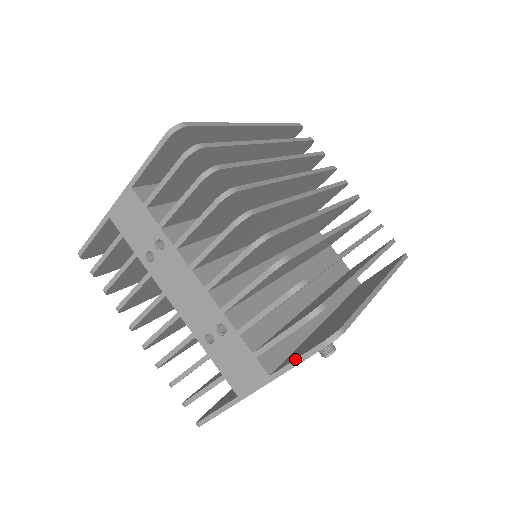
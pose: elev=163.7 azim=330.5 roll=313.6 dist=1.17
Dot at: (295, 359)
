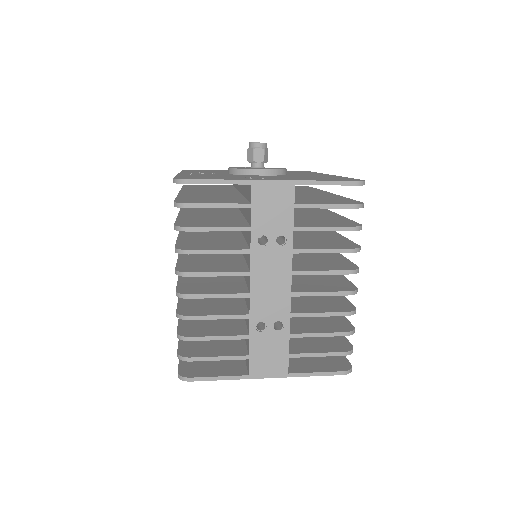
Dot at: (317, 372)
